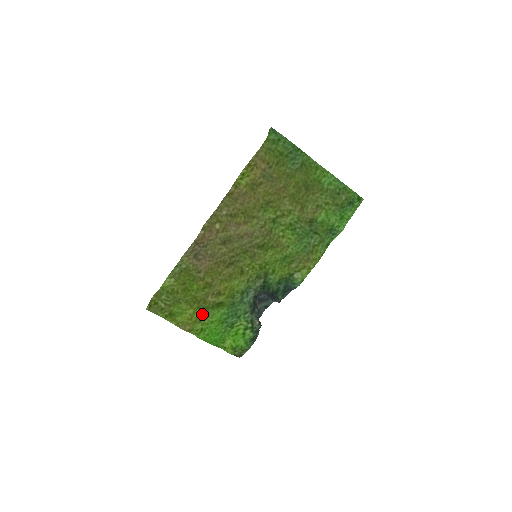
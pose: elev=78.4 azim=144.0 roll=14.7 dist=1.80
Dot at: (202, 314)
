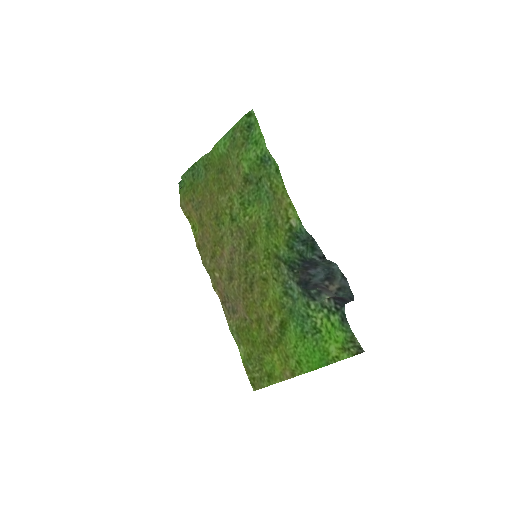
Dot at: (283, 349)
